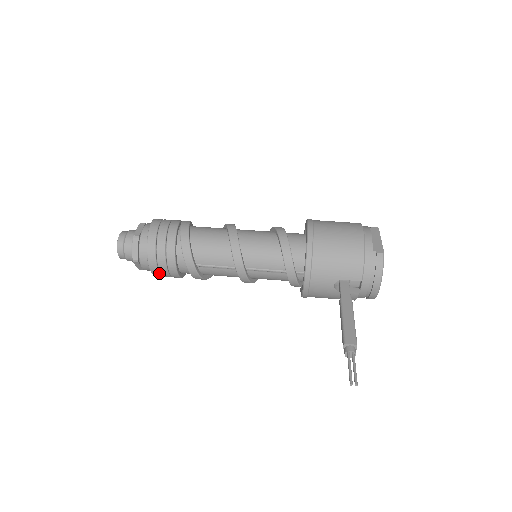
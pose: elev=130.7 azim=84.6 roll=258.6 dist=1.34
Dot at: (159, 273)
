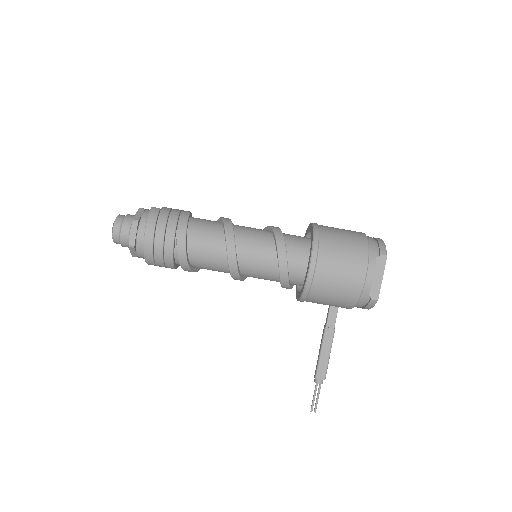
Dot at: occluded
